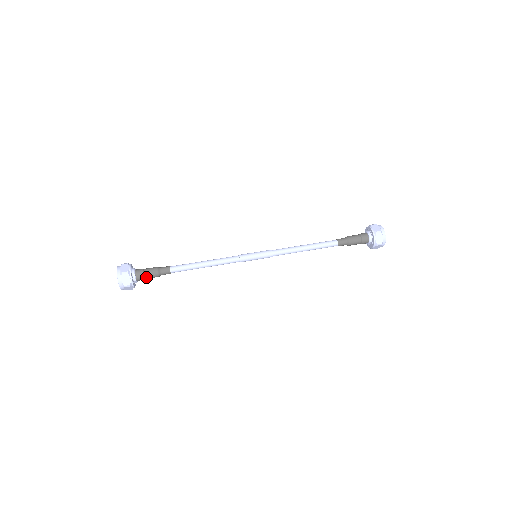
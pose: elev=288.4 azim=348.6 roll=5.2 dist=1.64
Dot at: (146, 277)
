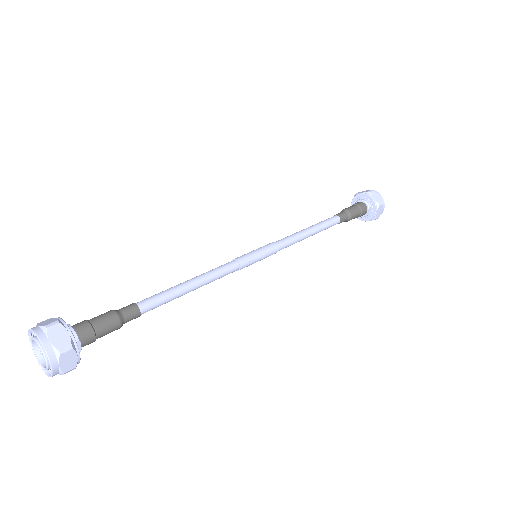
Dot at: (97, 330)
